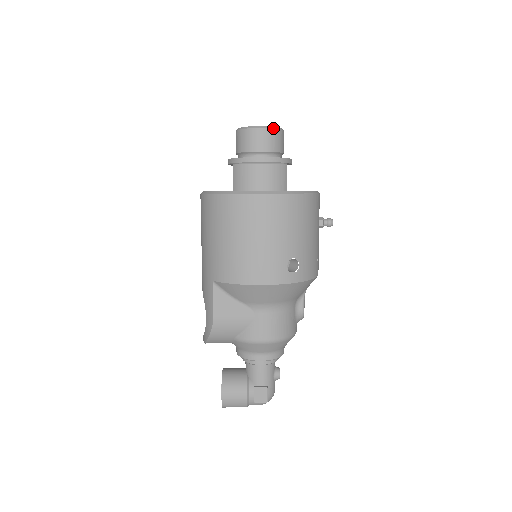
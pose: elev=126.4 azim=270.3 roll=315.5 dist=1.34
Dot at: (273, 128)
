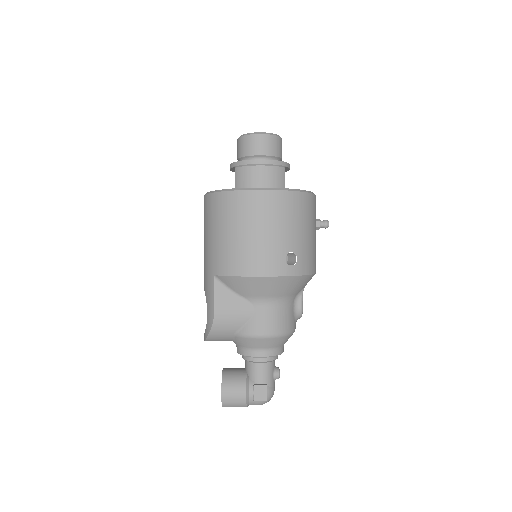
Dot at: (272, 134)
